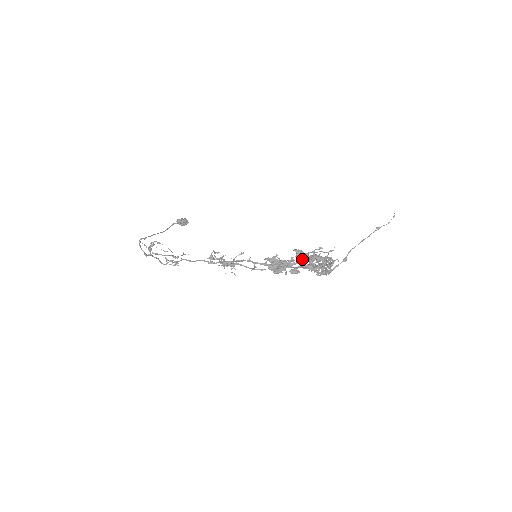
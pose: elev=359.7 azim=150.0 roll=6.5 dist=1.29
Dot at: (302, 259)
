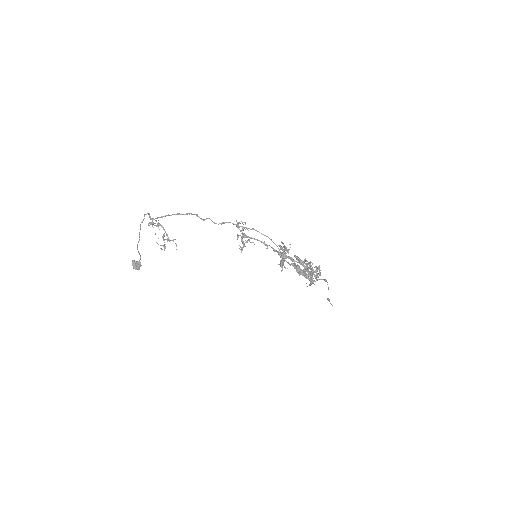
Dot at: (301, 261)
